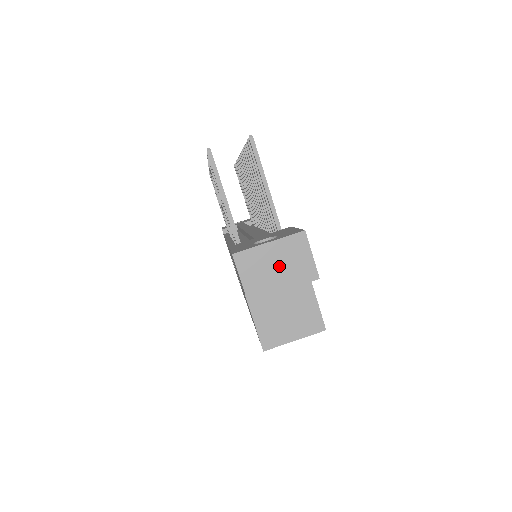
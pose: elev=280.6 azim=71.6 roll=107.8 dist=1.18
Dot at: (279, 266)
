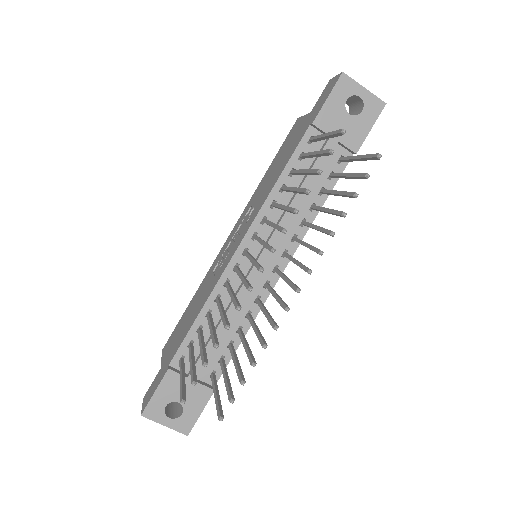
Dot at: occluded
